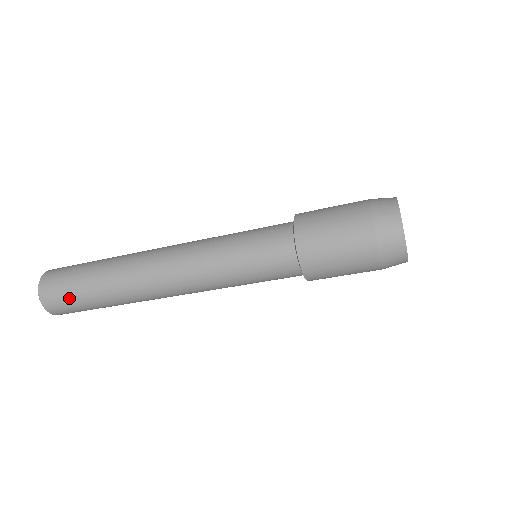
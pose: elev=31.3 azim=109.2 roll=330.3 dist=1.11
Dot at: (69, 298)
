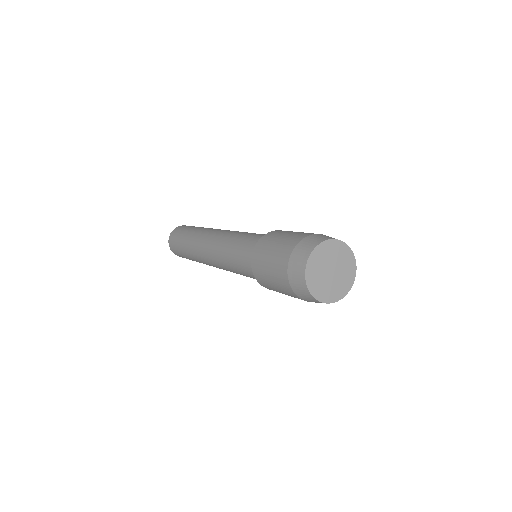
Dot at: (186, 258)
